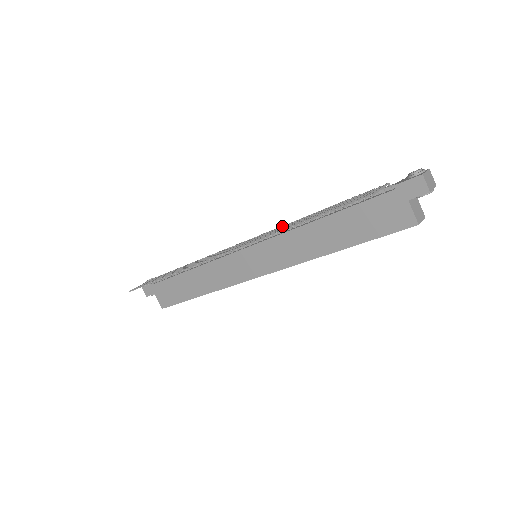
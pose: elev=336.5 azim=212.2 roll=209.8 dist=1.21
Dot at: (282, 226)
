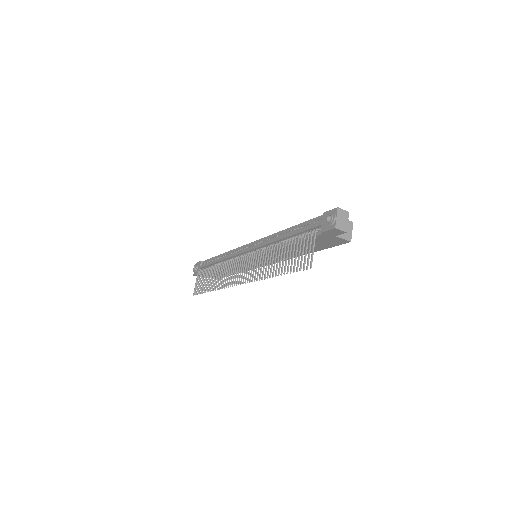
Dot at: occluded
